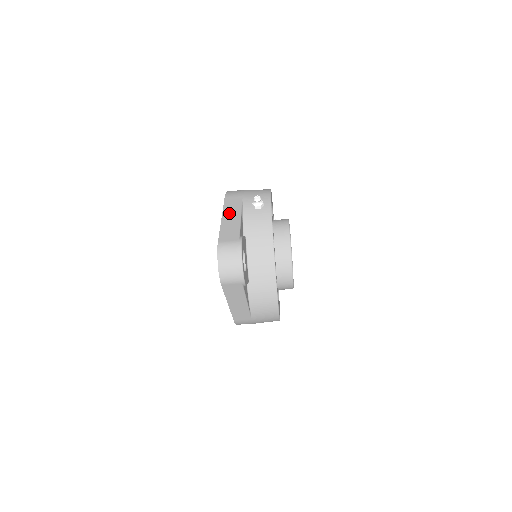
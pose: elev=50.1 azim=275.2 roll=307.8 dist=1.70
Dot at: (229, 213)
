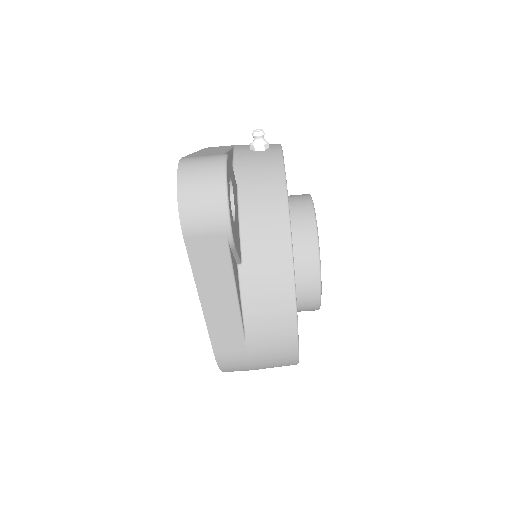
Dot at: occluded
